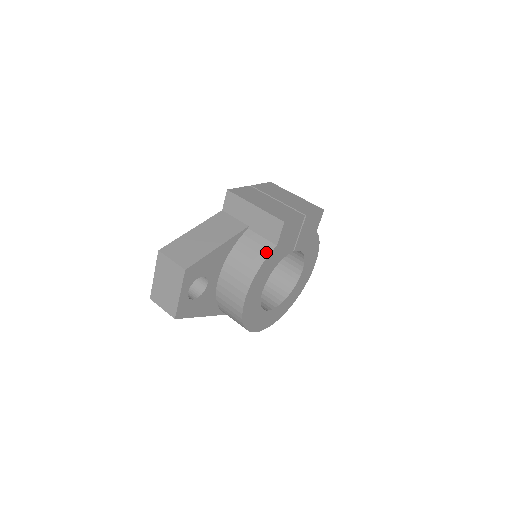
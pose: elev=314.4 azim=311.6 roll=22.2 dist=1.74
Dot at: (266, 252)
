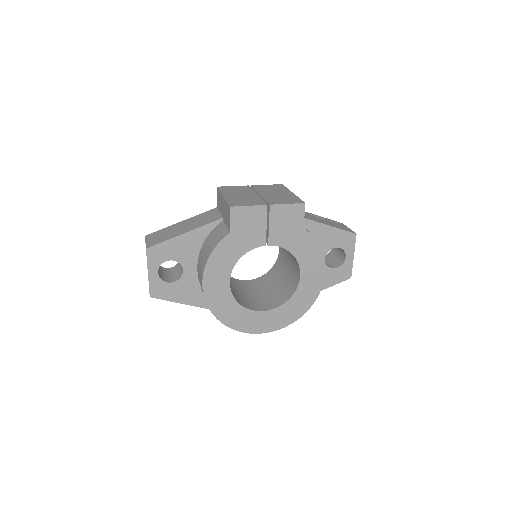
Dot at: (220, 239)
